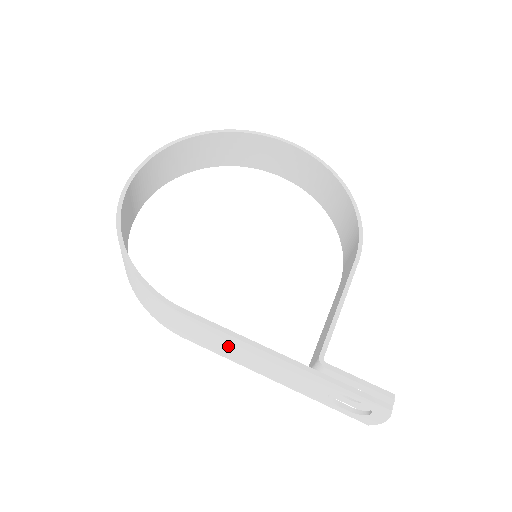
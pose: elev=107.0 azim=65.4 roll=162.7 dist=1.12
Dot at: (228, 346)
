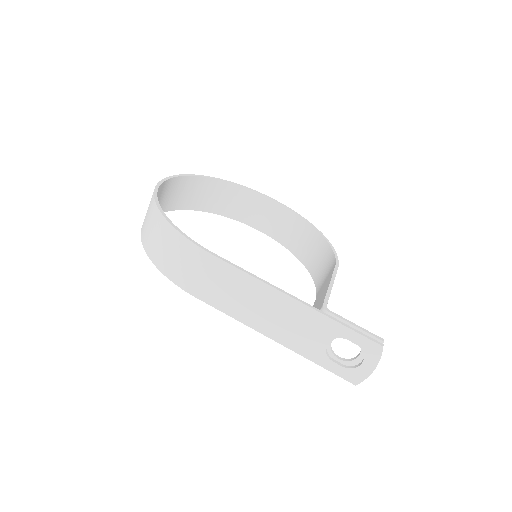
Dot at: (244, 296)
